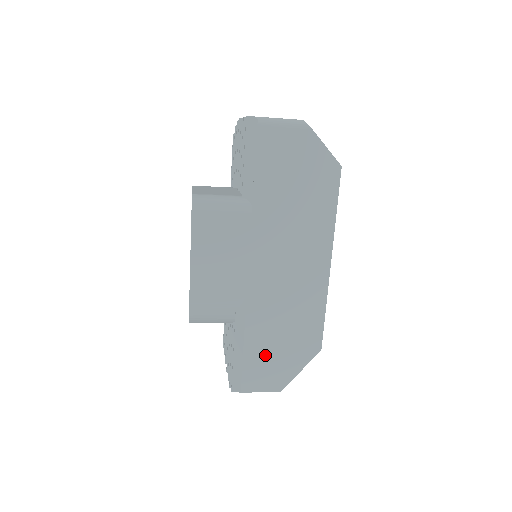
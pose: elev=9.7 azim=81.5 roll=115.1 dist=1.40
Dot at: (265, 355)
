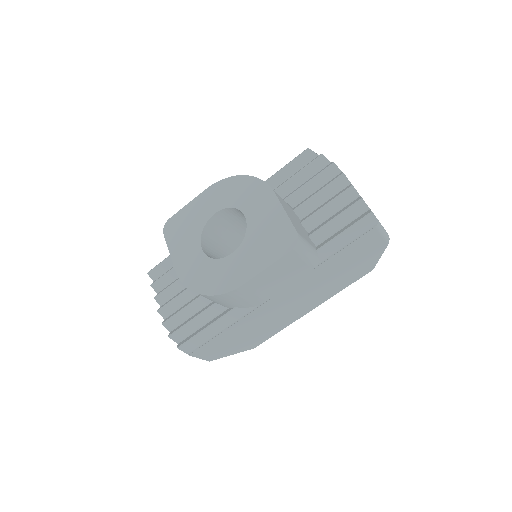
Dot at: (226, 341)
